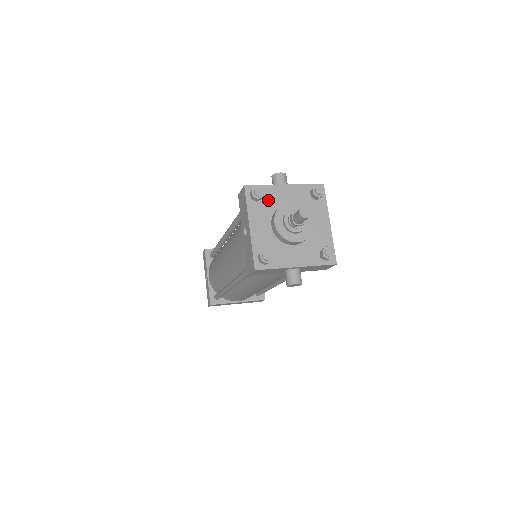
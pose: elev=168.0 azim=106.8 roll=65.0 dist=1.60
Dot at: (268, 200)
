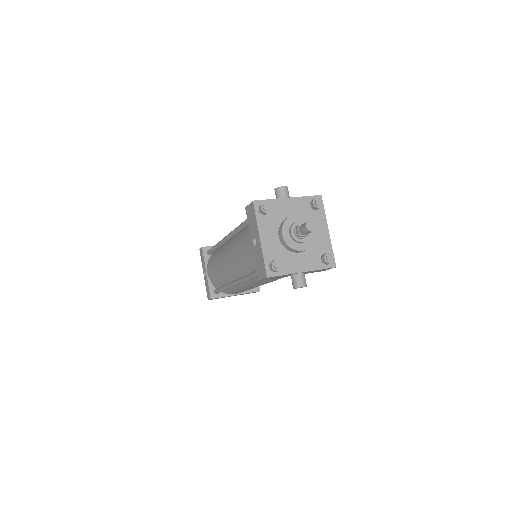
Dot at: (274, 213)
